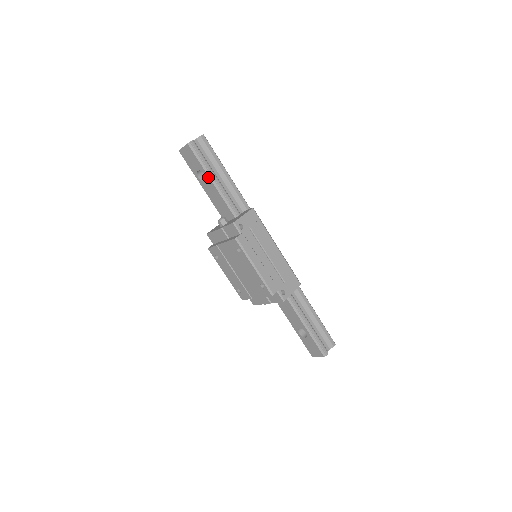
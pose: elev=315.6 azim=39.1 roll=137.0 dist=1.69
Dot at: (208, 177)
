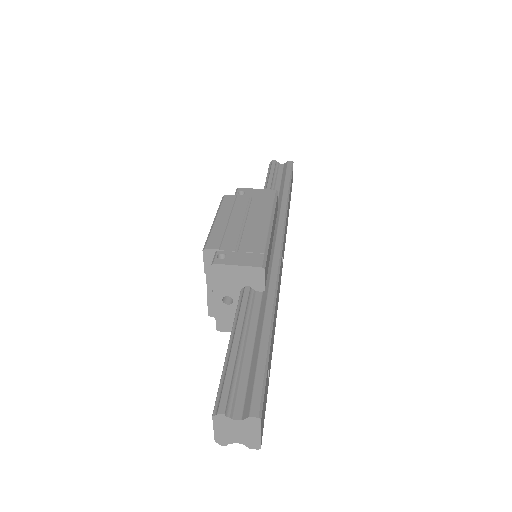
Dot at: (266, 182)
